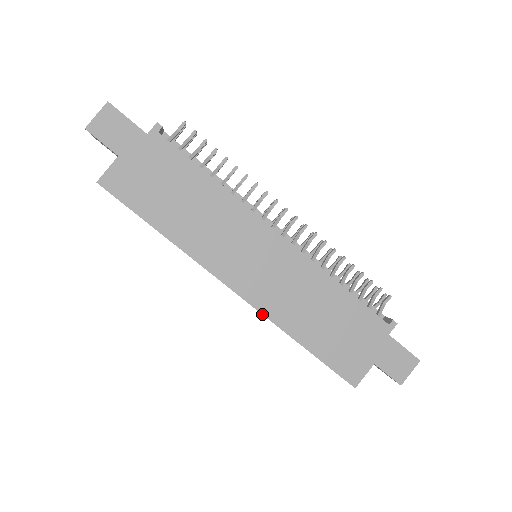
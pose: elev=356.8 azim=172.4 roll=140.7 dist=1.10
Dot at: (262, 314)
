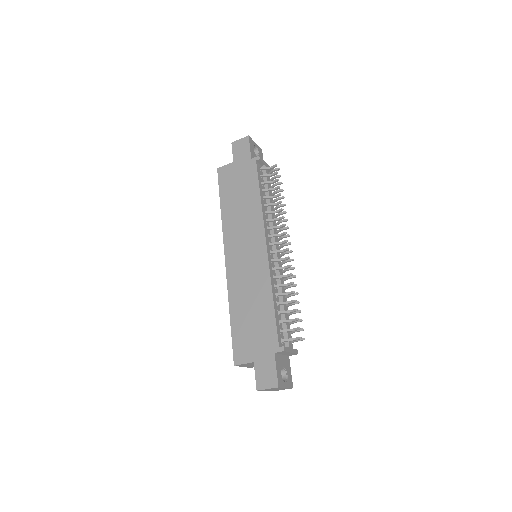
Dot at: (227, 282)
